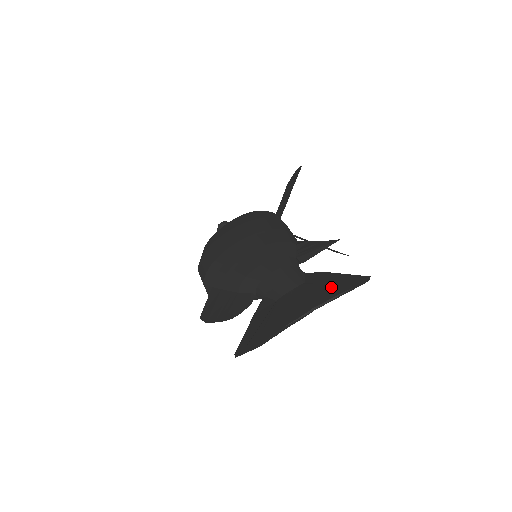
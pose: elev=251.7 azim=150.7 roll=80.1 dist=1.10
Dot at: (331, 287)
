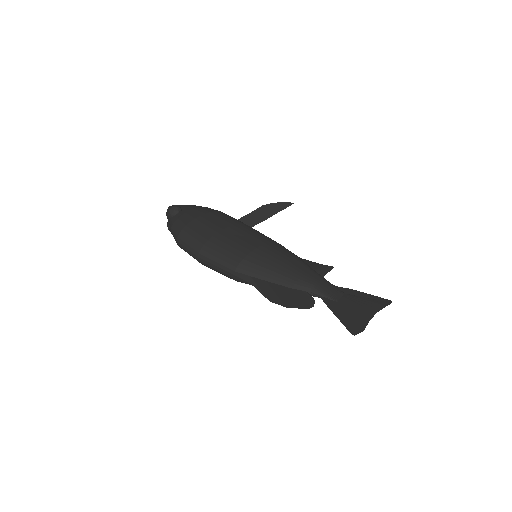
Dot at: (372, 301)
